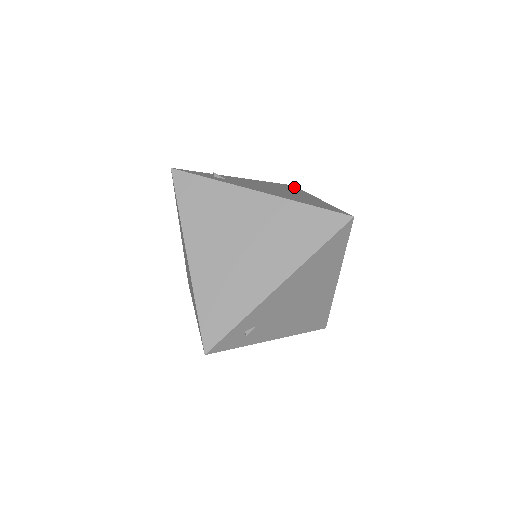
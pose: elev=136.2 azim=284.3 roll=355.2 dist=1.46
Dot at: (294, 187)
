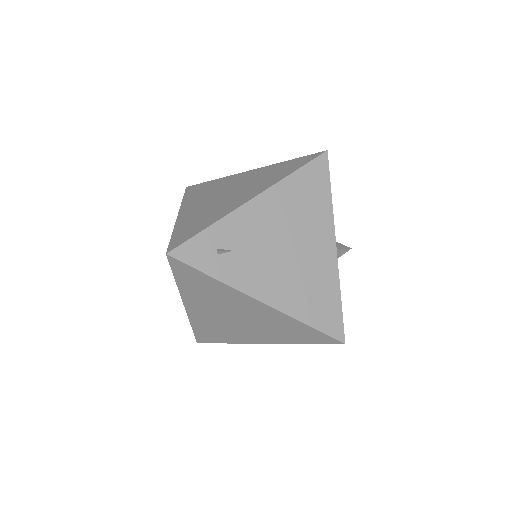
Dot at: (325, 174)
